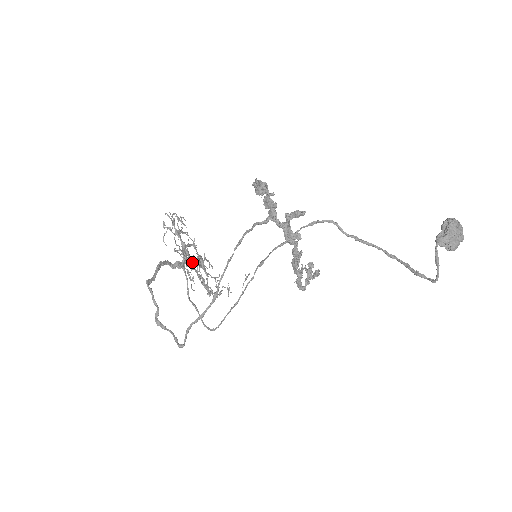
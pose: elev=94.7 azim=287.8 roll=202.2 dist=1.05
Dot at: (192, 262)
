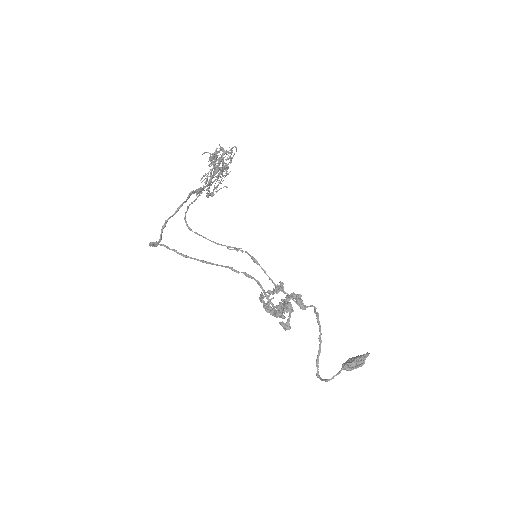
Dot at: occluded
